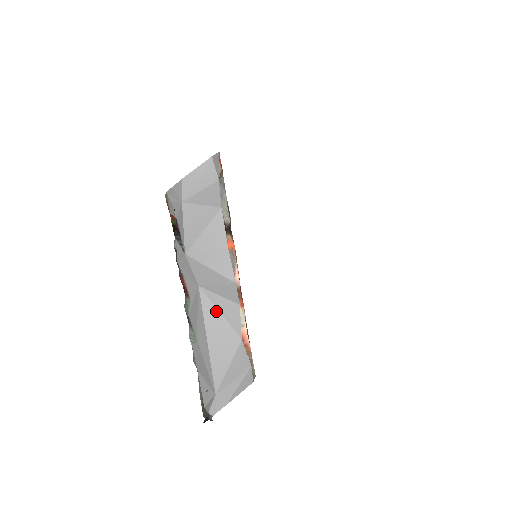
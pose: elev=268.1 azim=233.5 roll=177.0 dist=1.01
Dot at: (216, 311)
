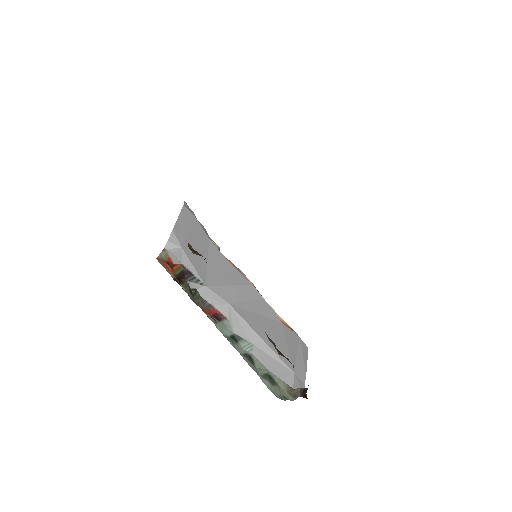
Dot at: (253, 314)
